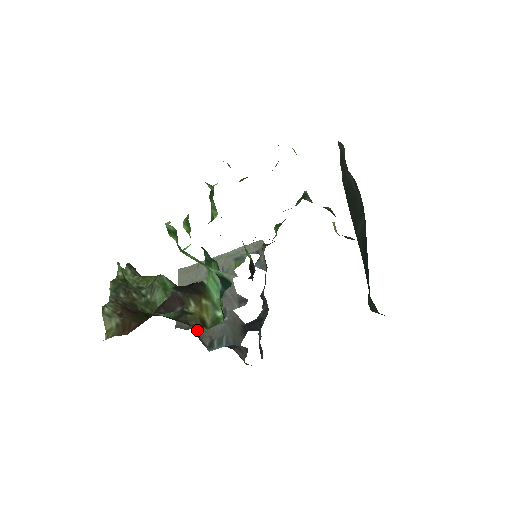
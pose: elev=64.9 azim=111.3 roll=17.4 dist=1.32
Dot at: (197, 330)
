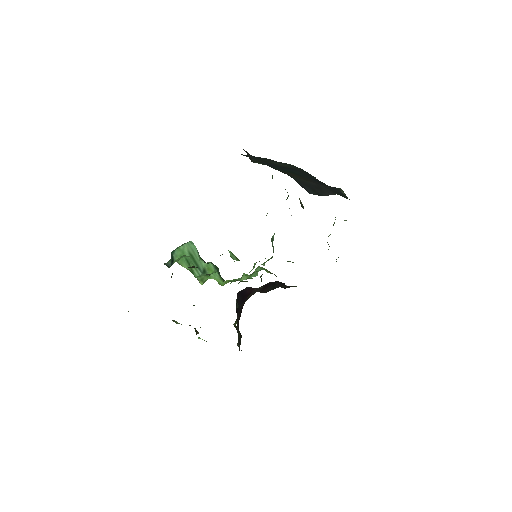
Dot at: occluded
